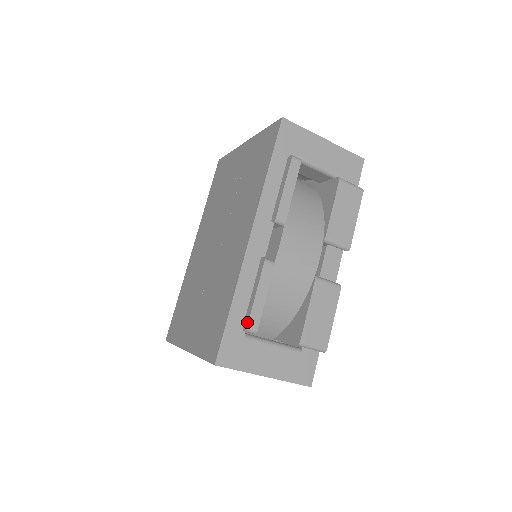
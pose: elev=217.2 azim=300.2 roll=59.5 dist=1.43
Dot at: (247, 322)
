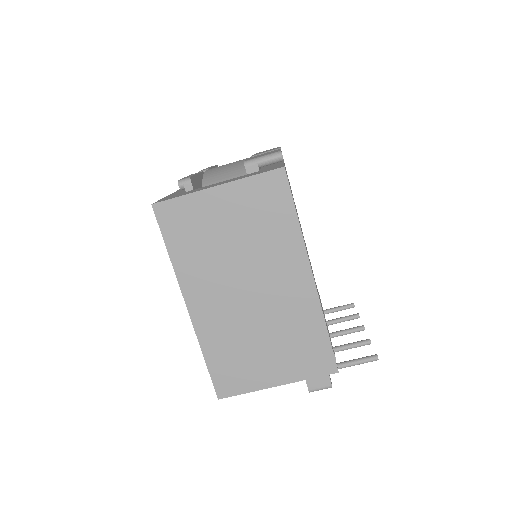
Dot at: occluded
